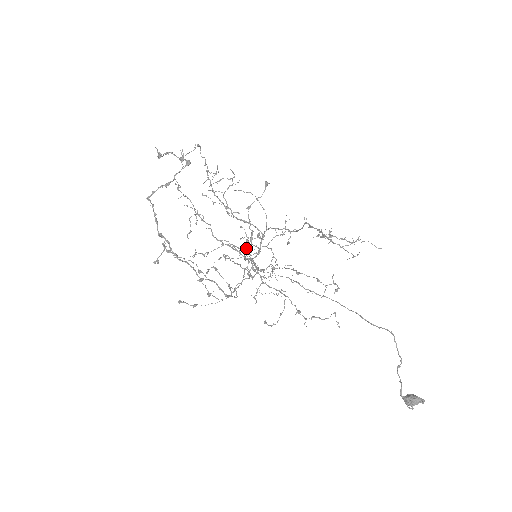
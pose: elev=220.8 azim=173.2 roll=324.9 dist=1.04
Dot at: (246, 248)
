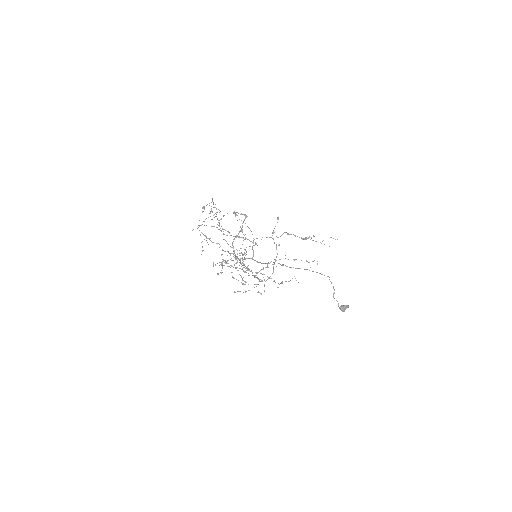
Dot at: occluded
